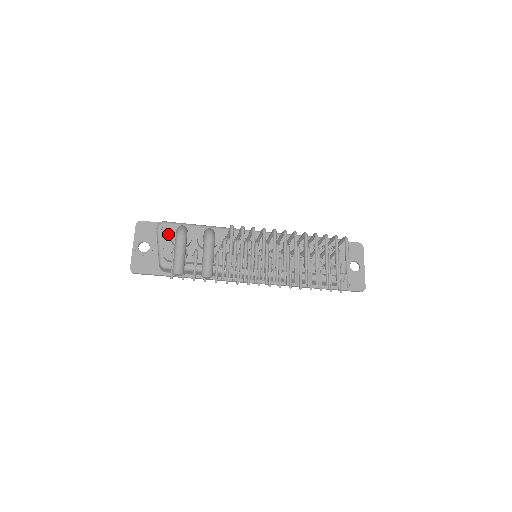
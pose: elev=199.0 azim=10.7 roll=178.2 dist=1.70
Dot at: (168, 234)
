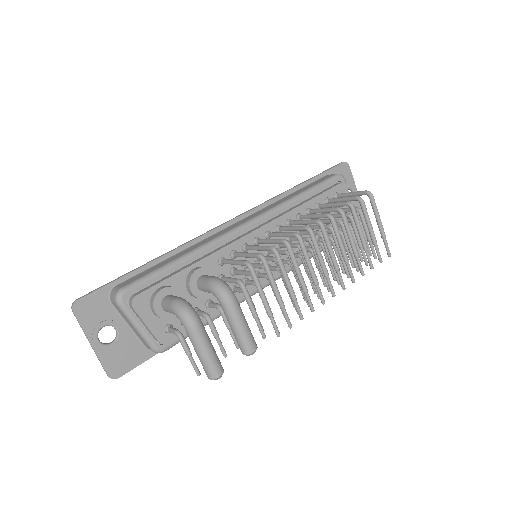
Dot at: (145, 308)
